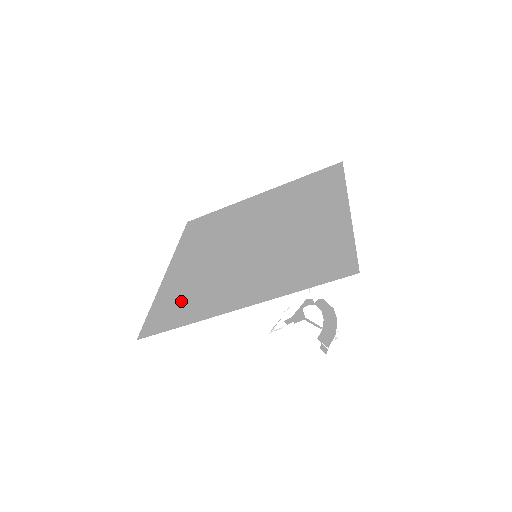
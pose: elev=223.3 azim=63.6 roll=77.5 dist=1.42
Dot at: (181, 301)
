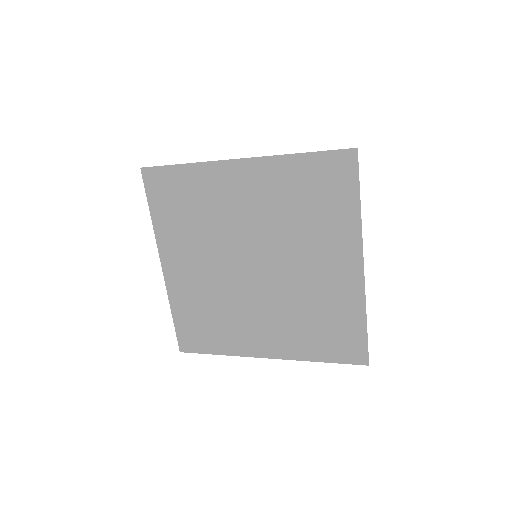
Dot at: (204, 324)
